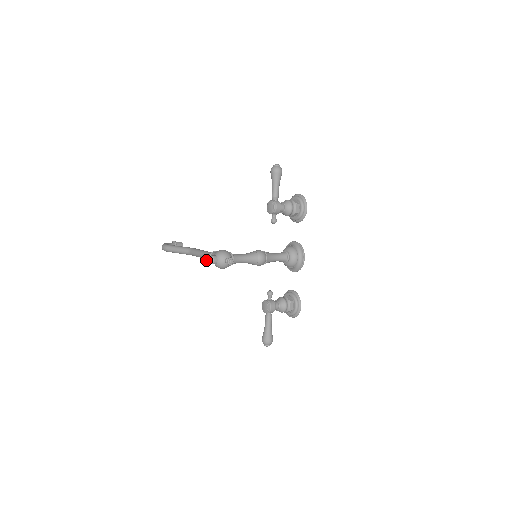
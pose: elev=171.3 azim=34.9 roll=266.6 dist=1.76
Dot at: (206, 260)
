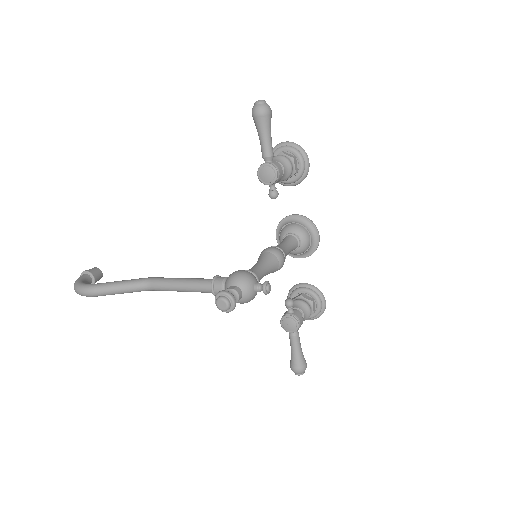
Dot at: (231, 302)
